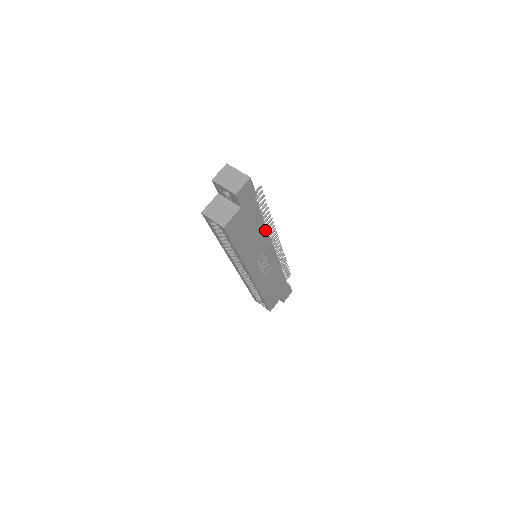
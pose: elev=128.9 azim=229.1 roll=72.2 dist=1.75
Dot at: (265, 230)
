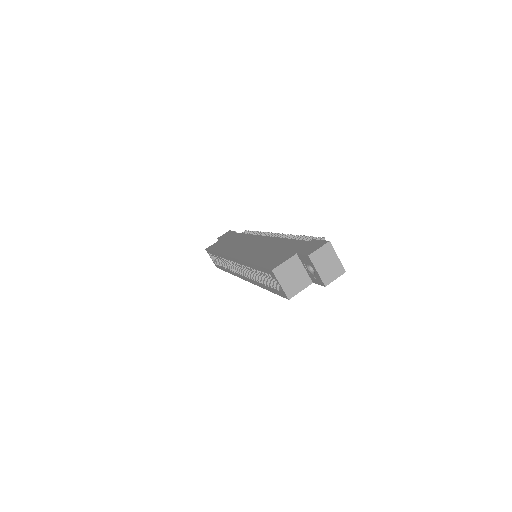
Dot at: occluded
